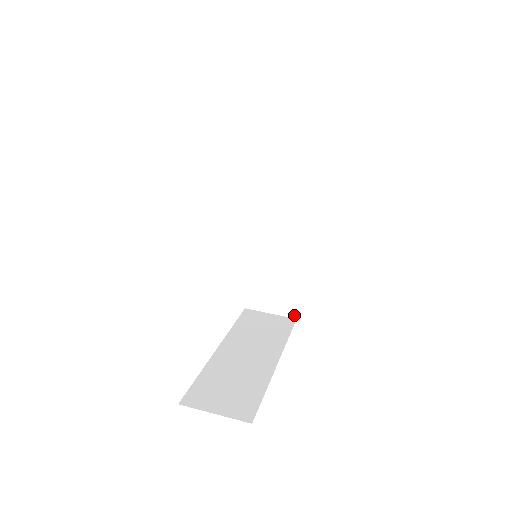
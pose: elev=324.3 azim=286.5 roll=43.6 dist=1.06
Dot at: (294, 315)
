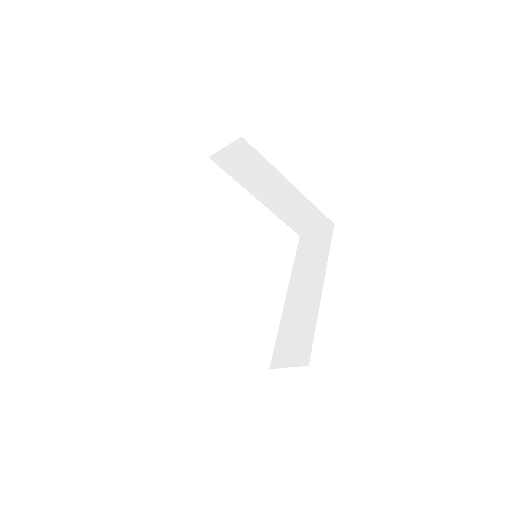
Dot at: (307, 363)
